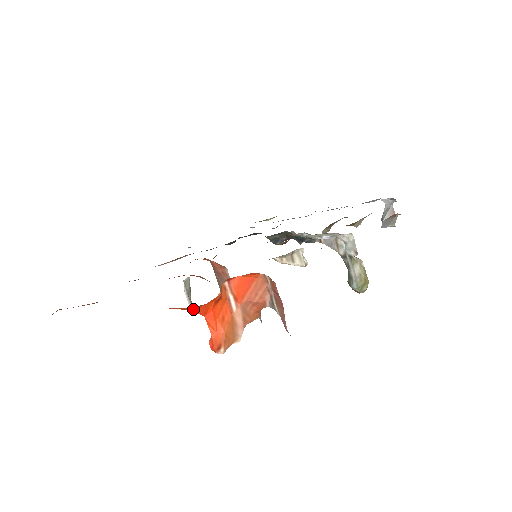
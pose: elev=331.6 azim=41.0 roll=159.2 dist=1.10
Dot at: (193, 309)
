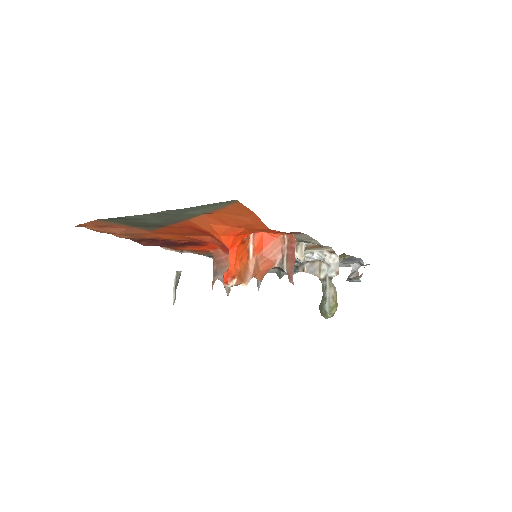
Dot at: (225, 237)
